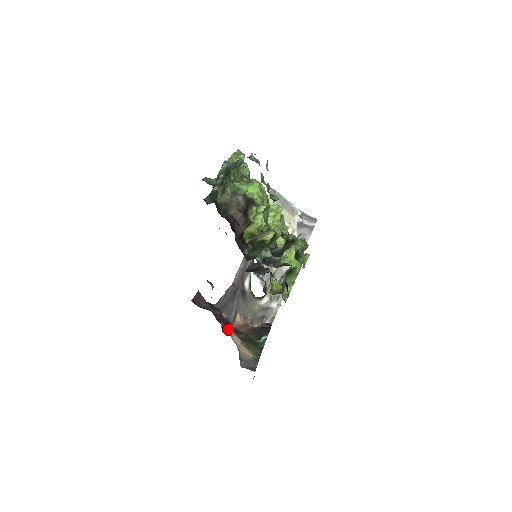
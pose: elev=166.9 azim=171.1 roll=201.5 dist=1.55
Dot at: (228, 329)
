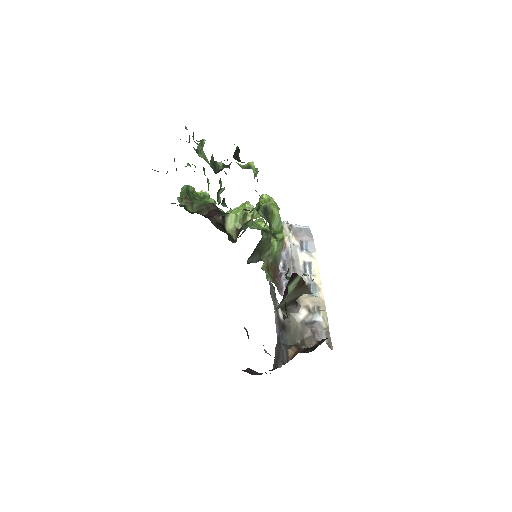
Dot at: occluded
